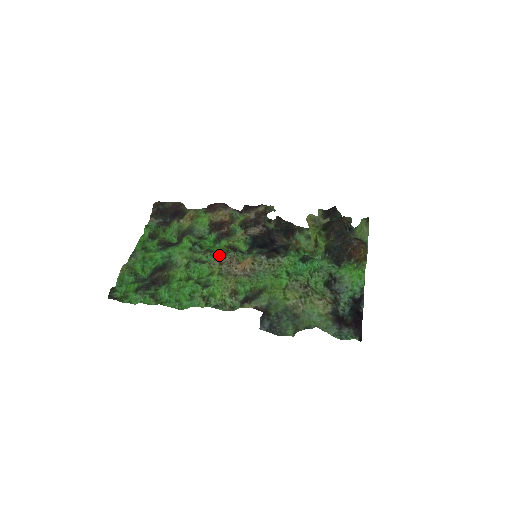
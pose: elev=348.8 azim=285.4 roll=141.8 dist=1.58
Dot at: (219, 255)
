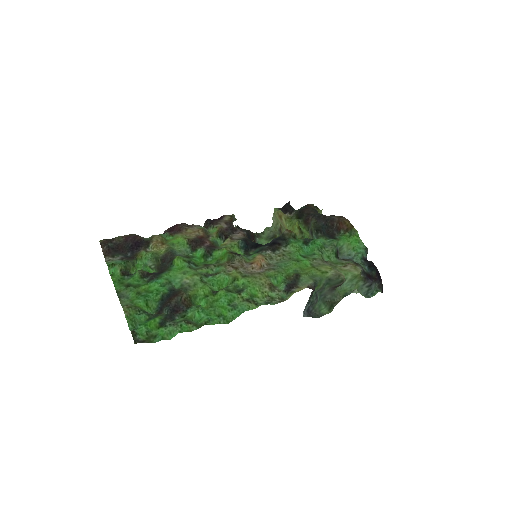
Dot at: (225, 263)
